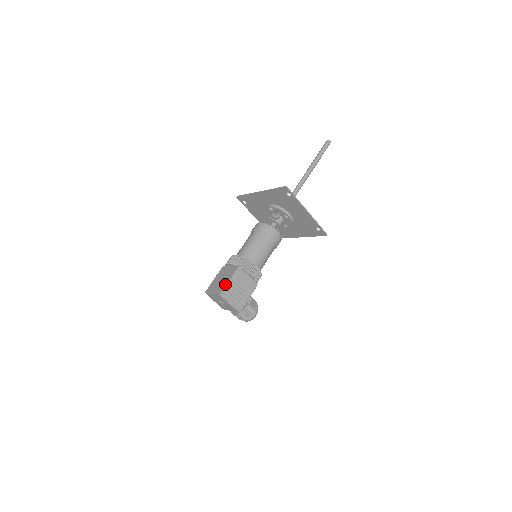
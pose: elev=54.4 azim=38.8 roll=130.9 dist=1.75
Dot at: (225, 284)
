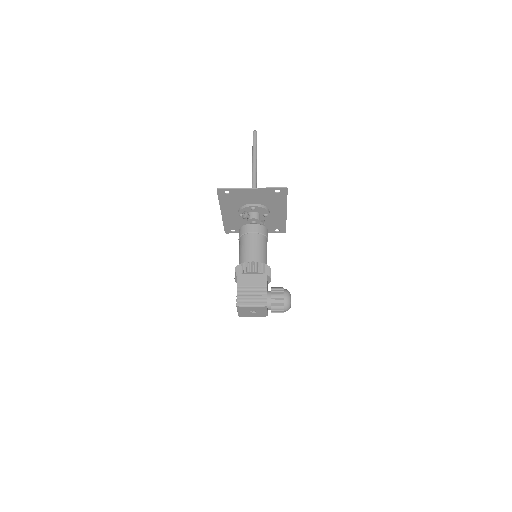
Dot at: (236, 296)
